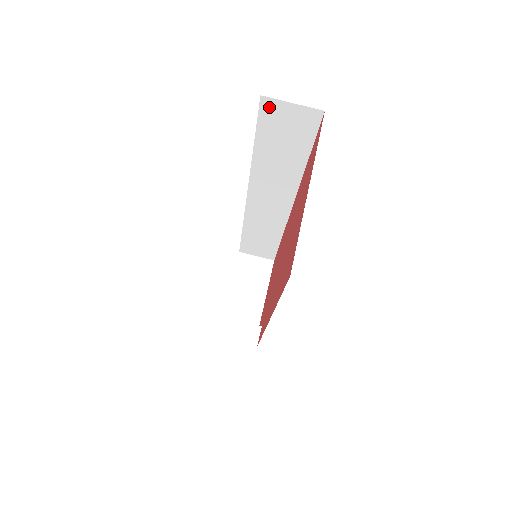
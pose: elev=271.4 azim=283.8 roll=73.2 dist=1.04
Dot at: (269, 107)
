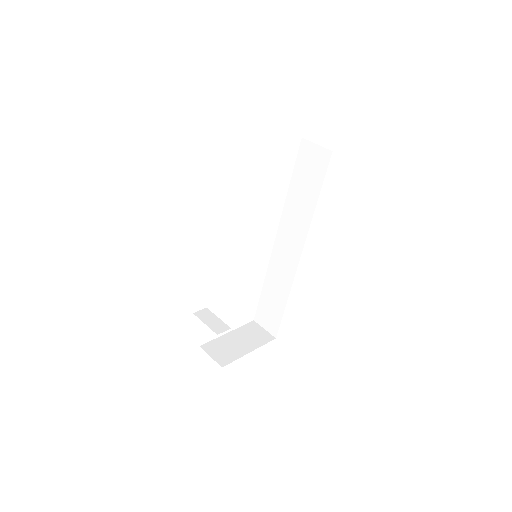
Dot at: (304, 147)
